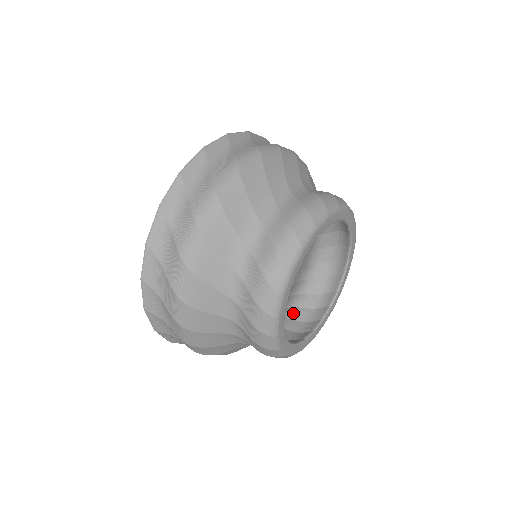
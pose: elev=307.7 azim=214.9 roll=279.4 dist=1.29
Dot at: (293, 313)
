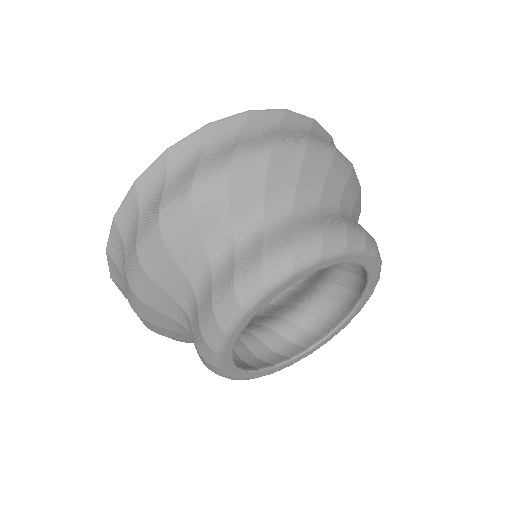
Dot at: (236, 342)
